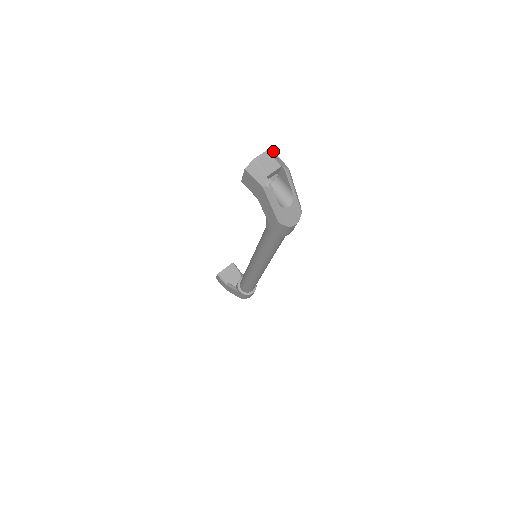
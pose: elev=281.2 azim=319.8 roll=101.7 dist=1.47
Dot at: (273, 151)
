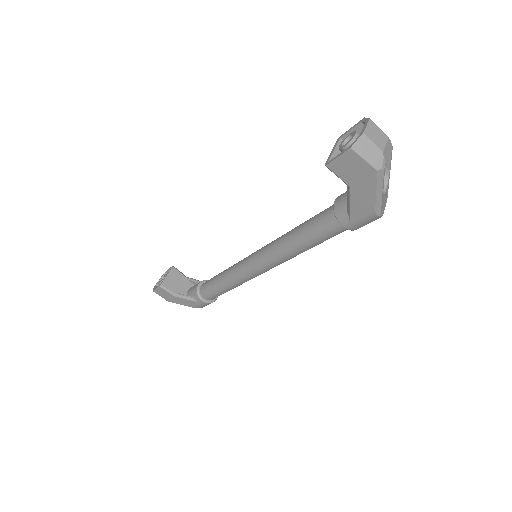
Dot at: occluded
